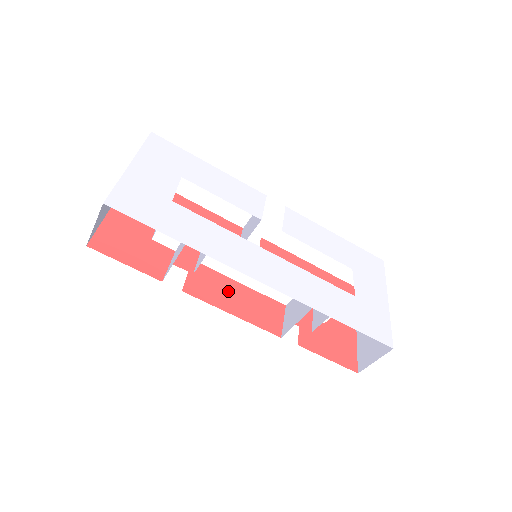
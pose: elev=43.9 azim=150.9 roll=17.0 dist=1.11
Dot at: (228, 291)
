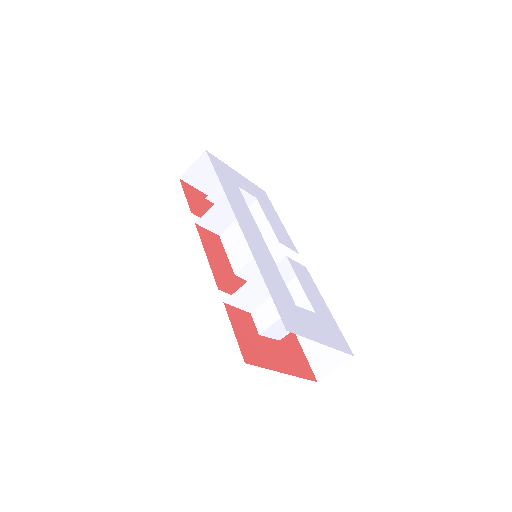
Dot at: (219, 255)
